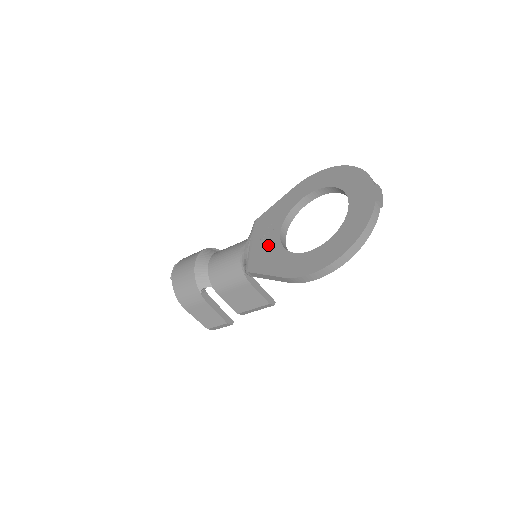
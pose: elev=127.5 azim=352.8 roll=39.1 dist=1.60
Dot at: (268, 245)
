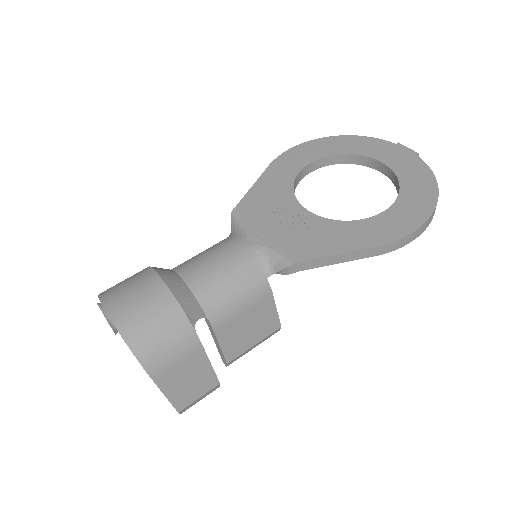
Dot at: (300, 225)
